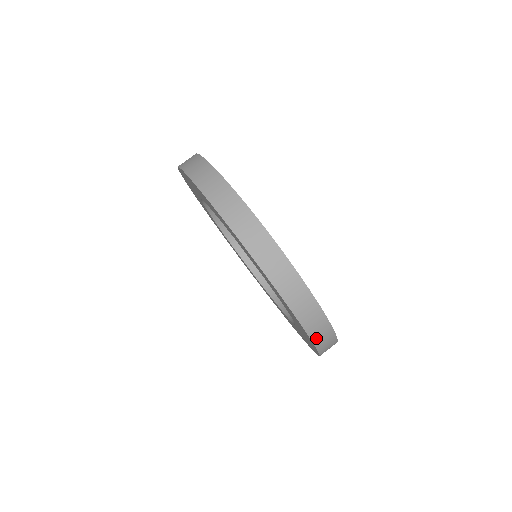
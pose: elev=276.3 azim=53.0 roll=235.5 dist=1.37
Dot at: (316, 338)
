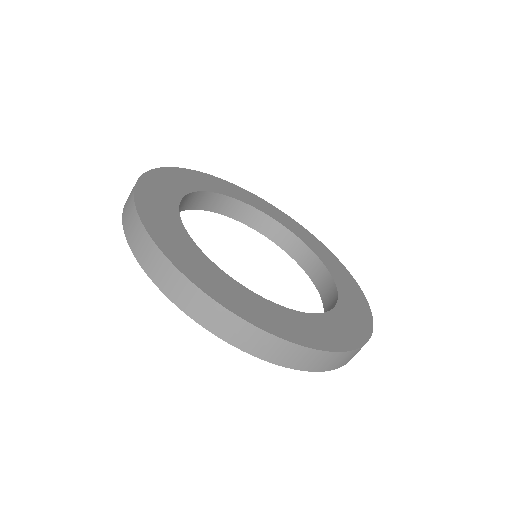
Dot at: occluded
